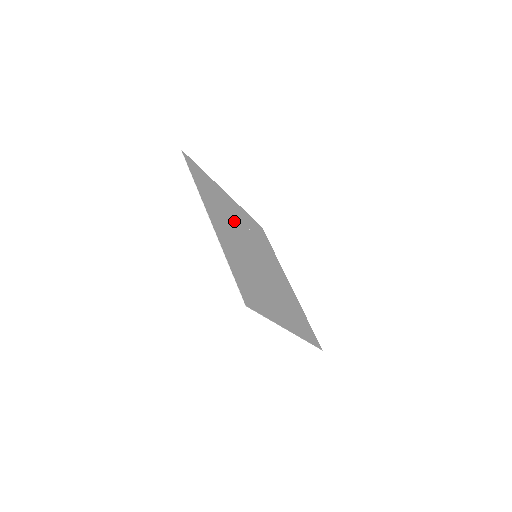
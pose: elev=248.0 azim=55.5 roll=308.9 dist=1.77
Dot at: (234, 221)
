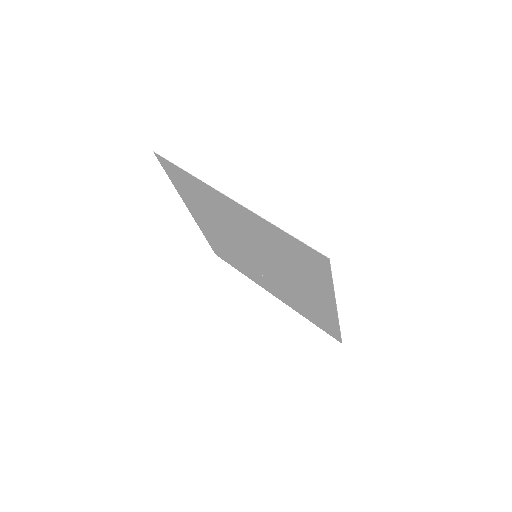
Dot at: (248, 262)
